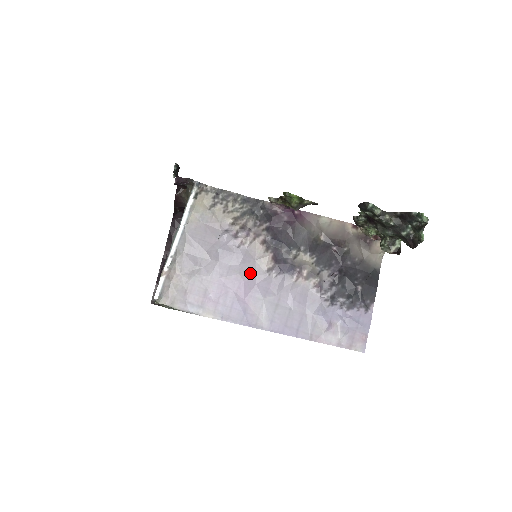
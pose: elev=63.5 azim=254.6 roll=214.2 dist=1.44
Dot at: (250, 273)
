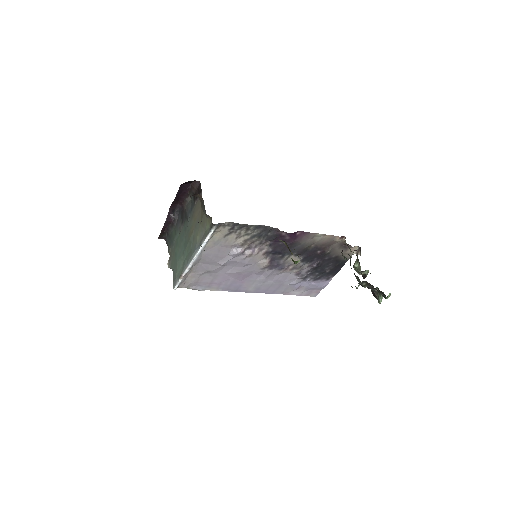
Dot at: (249, 270)
